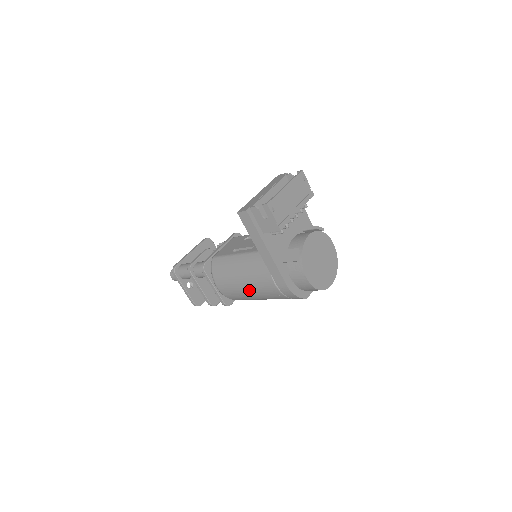
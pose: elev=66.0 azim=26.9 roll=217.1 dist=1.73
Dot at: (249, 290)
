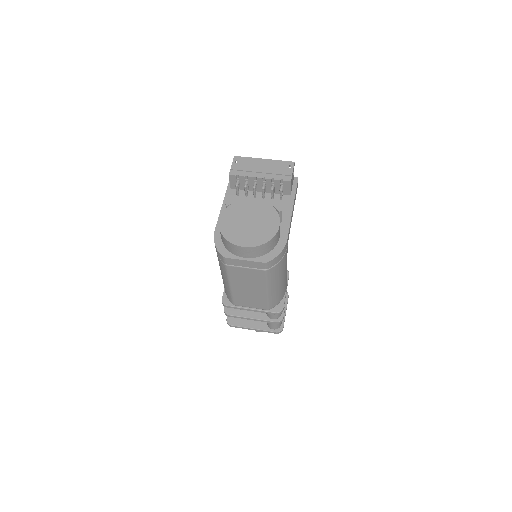
Dot at: occluded
